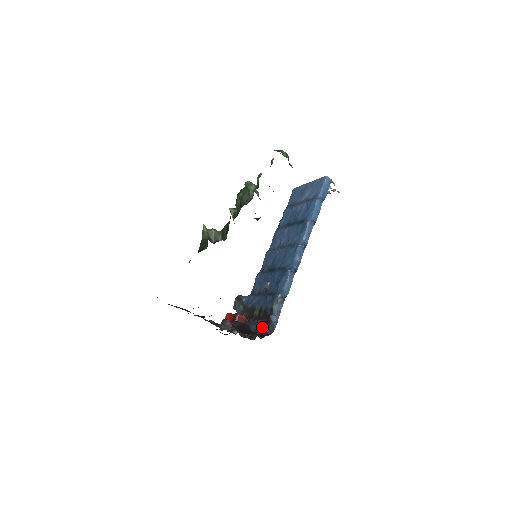
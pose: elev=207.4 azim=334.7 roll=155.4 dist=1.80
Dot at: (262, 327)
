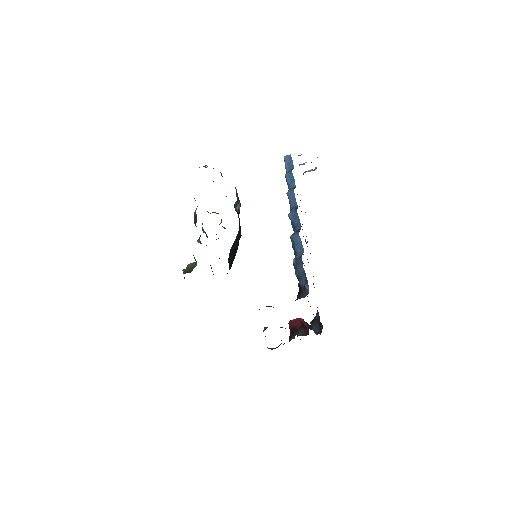
Dot at: occluded
